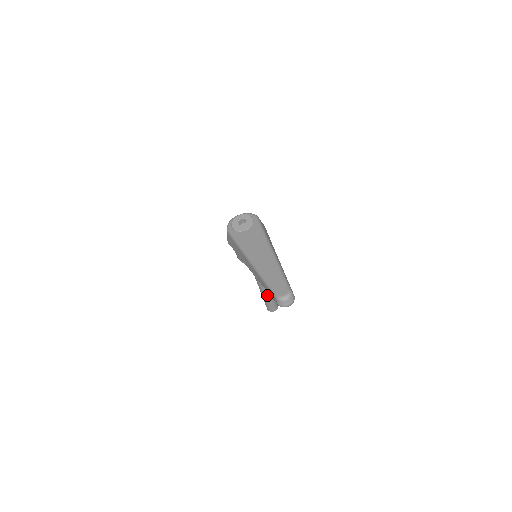
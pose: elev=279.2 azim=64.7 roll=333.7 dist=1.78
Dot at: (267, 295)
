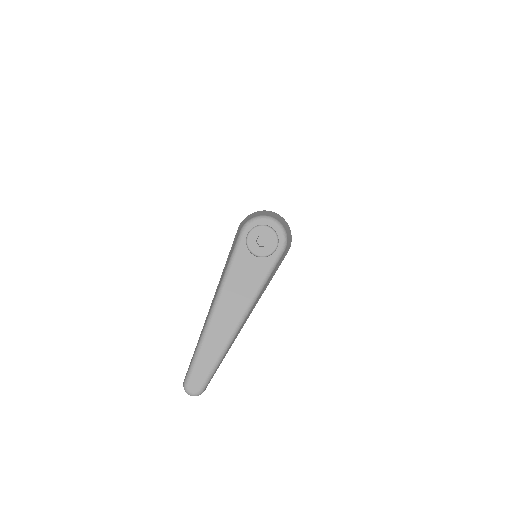
Dot at: occluded
